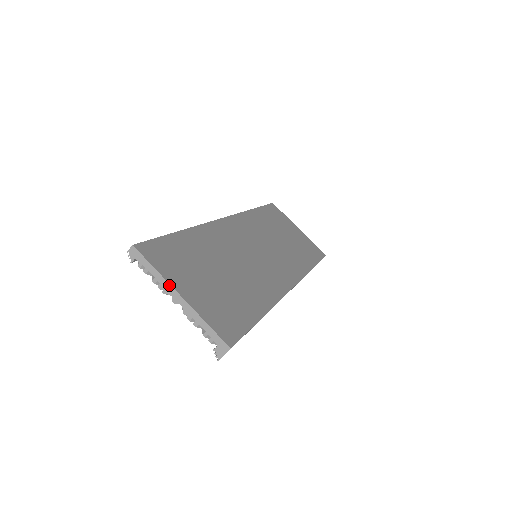
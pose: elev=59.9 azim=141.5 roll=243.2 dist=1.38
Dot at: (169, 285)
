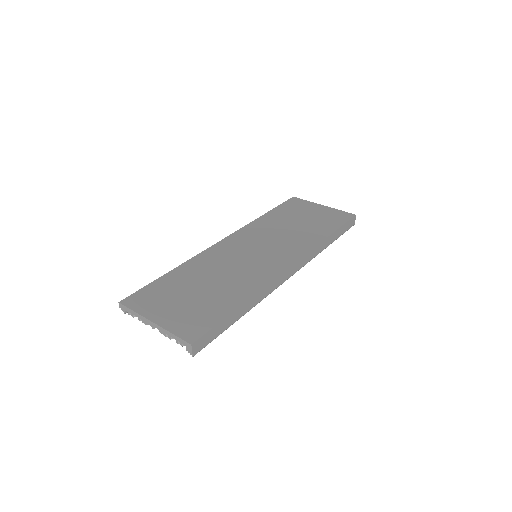
Dot at: (145, 318)
